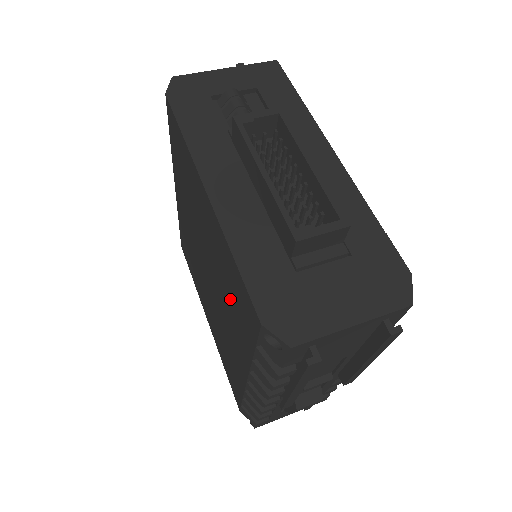
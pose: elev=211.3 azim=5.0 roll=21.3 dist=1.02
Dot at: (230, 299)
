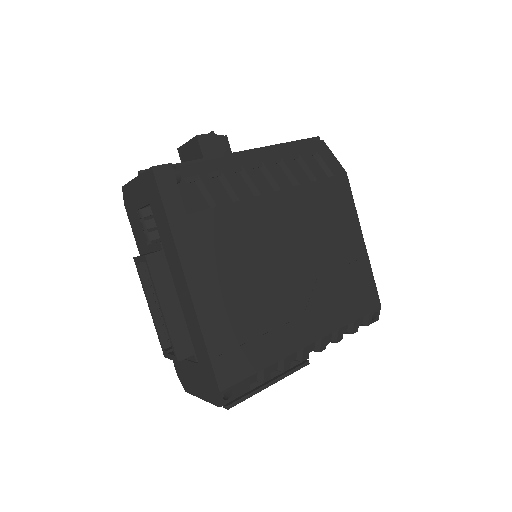
Dot at: occluded
